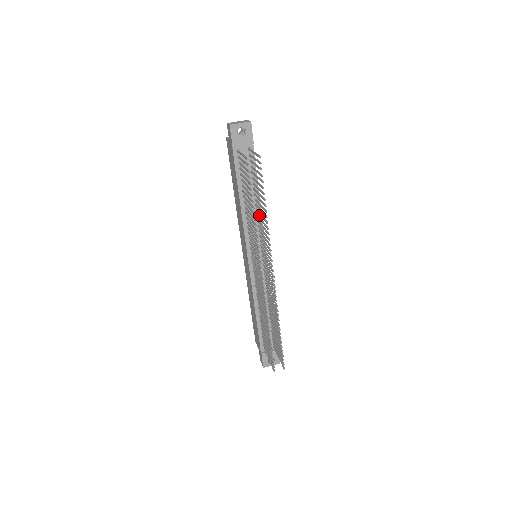
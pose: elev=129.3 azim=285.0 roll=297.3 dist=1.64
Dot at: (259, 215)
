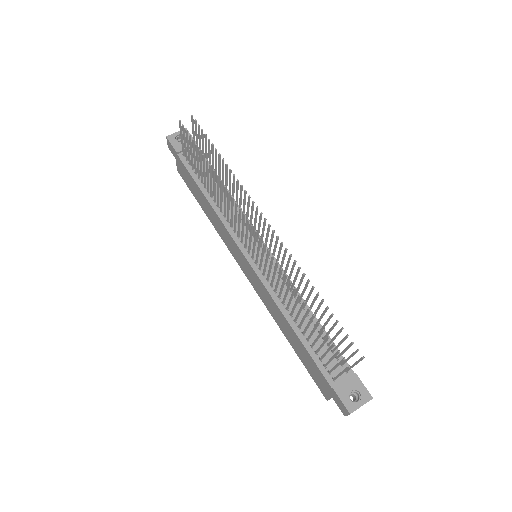
Dot at: occluded
